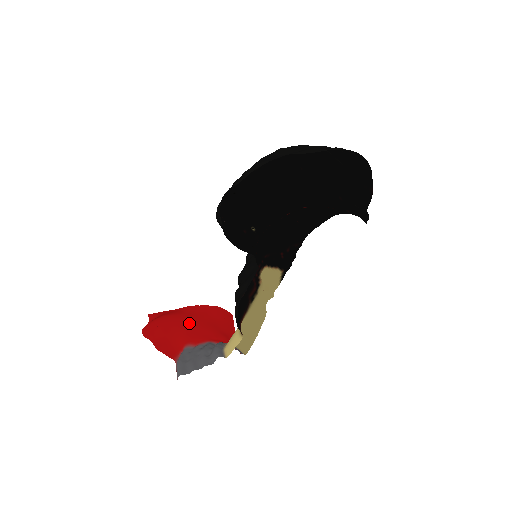
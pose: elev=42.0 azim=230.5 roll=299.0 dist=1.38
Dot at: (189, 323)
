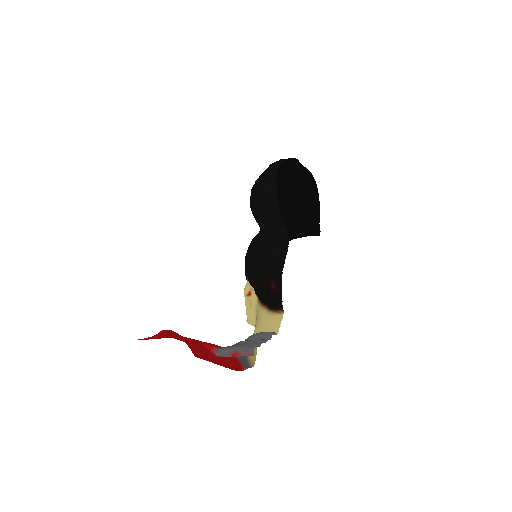
Dot at: occluded
